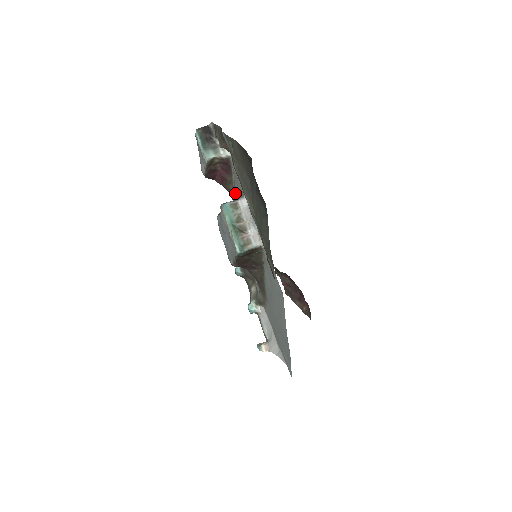
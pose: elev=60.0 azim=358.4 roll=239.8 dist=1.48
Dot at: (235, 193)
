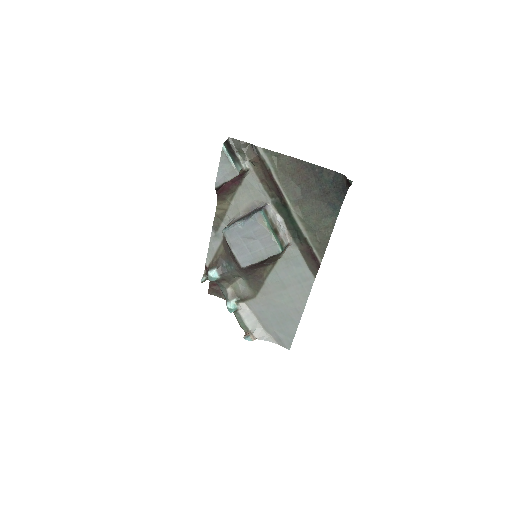
Dot at: (234, 202)
